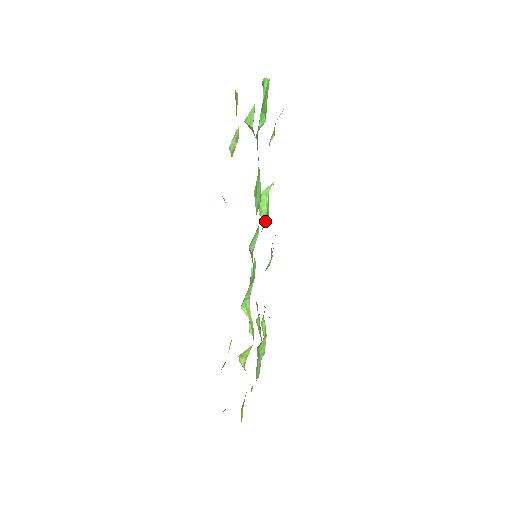
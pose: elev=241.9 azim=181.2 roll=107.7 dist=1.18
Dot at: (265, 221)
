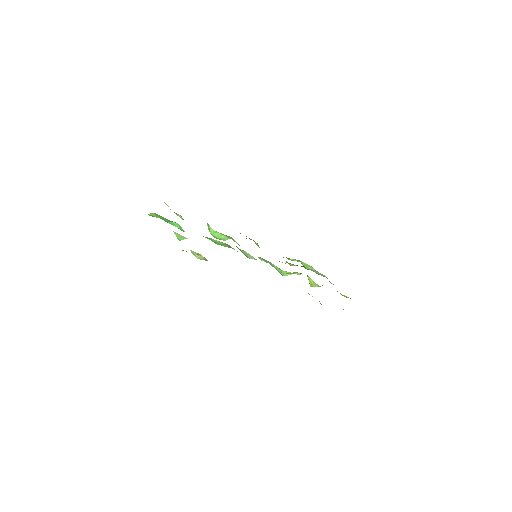
Dot at: (233, 240)
